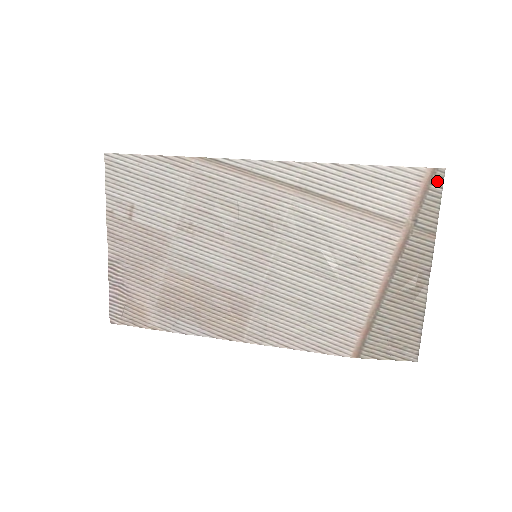
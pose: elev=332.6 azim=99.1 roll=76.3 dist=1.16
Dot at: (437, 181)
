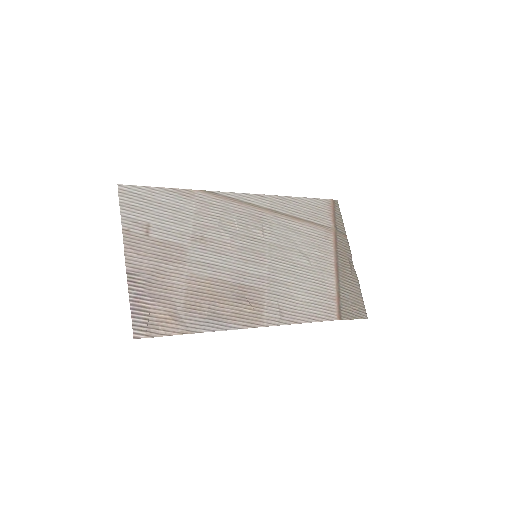
Dot at: (337, 207)
